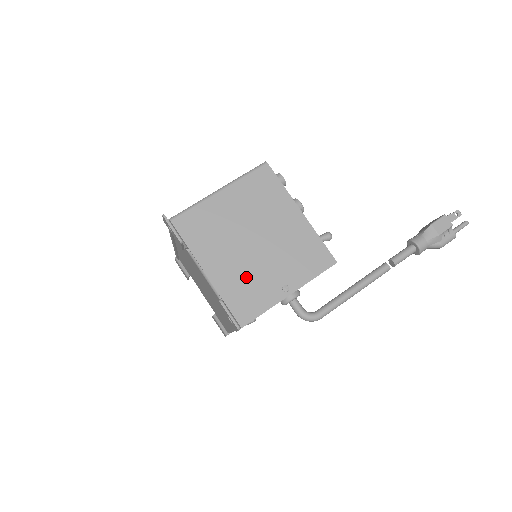
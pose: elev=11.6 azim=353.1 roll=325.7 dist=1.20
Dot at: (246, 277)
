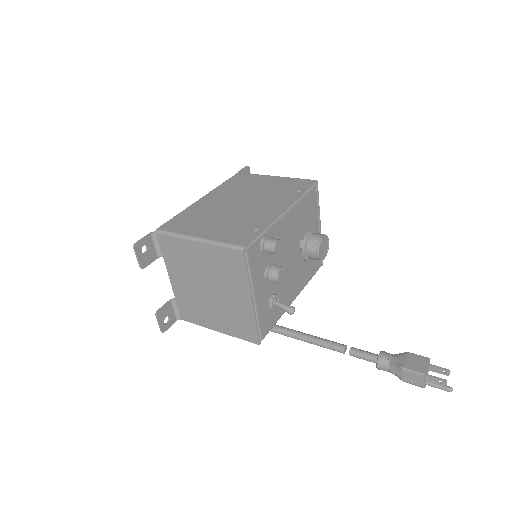
Dot at: (194, 301)
